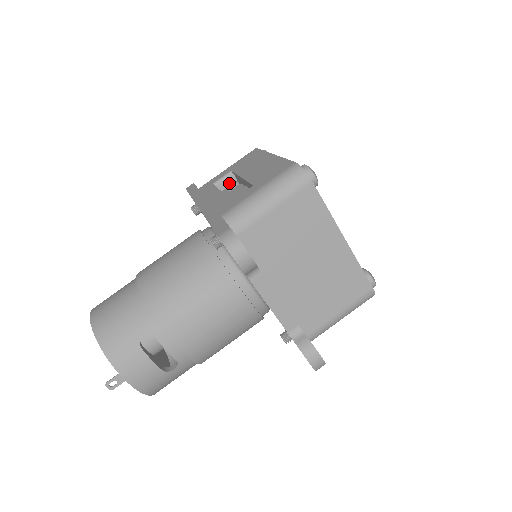
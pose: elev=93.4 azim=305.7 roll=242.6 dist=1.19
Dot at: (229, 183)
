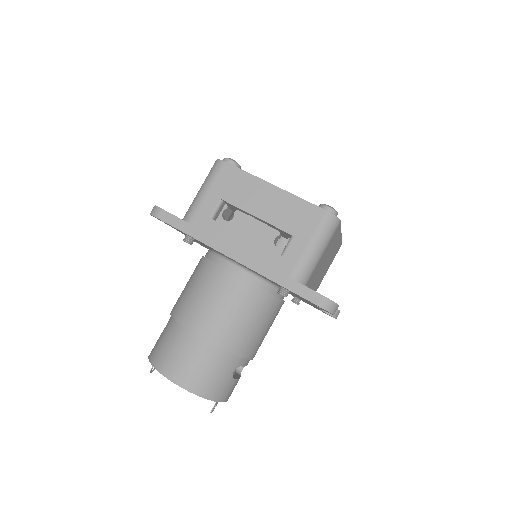
Dot at: (221, 210)
